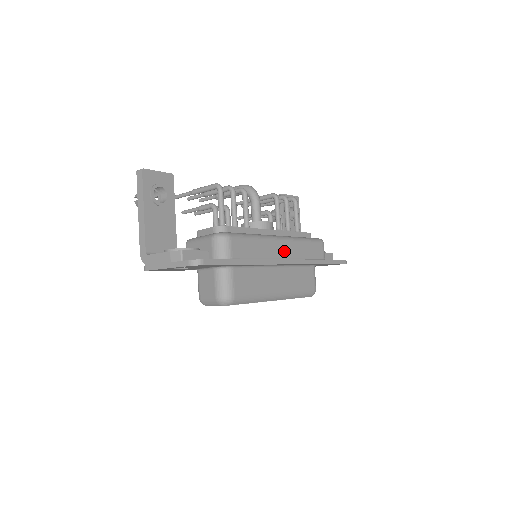
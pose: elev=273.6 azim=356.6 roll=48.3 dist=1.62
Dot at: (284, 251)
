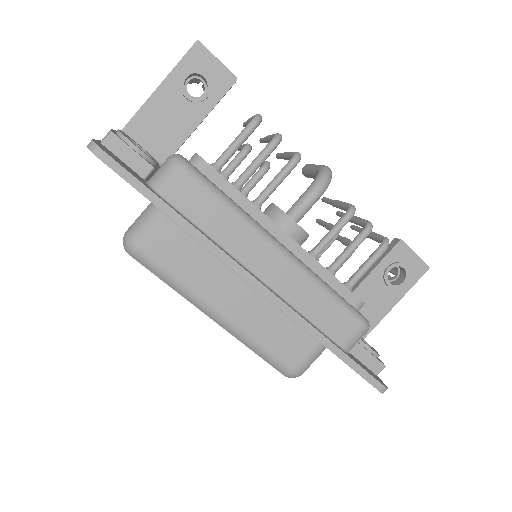
Dot at: (269, 269)
